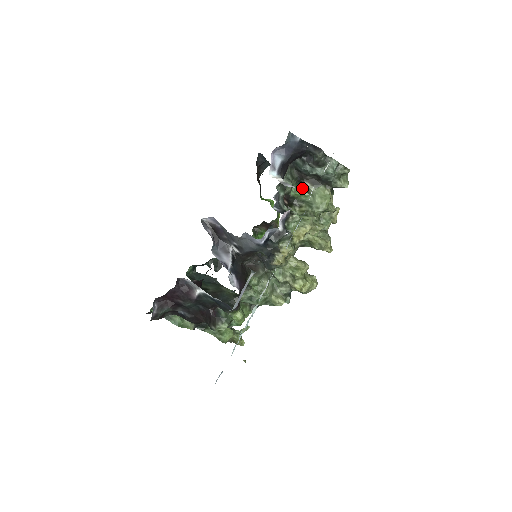
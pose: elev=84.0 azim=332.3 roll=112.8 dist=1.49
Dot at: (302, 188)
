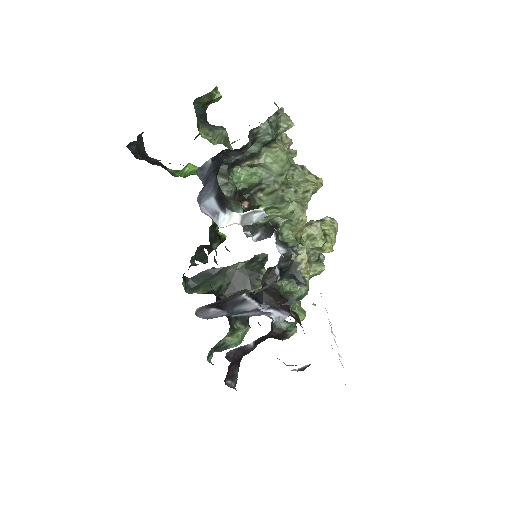
Dot at: (239, 166)
